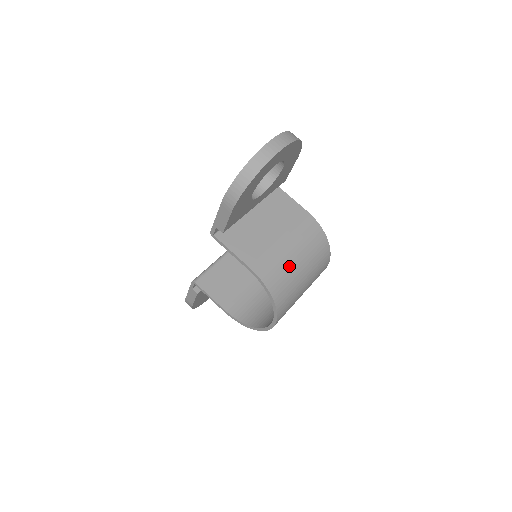
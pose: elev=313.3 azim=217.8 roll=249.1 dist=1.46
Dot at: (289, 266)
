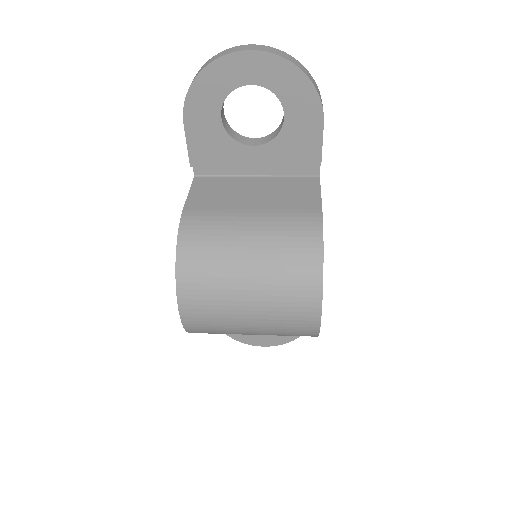
Dot at: (229, 239)
